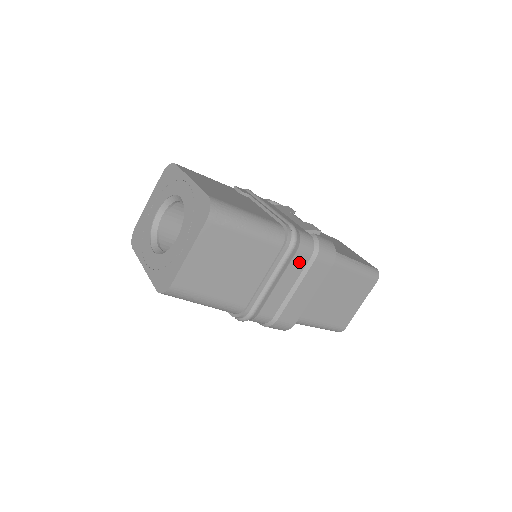
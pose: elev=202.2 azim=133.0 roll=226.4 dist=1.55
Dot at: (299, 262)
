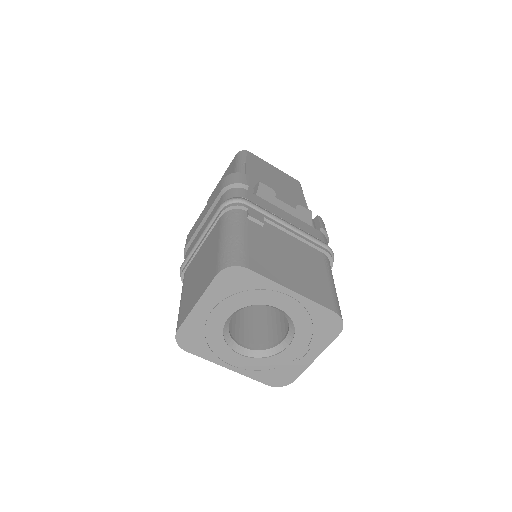
Dot at: occluded
